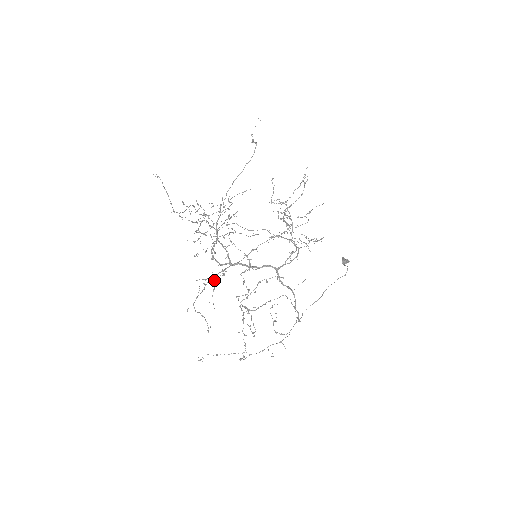
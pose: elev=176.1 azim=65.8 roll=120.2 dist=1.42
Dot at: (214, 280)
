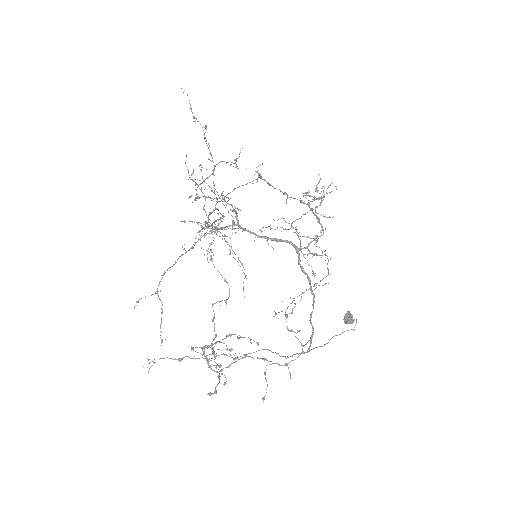
Dot at: occluded
